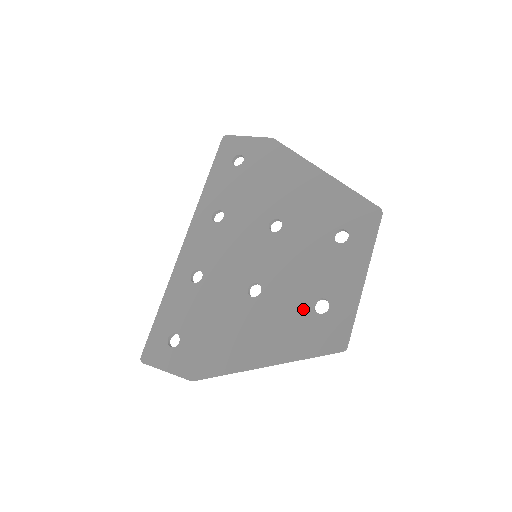
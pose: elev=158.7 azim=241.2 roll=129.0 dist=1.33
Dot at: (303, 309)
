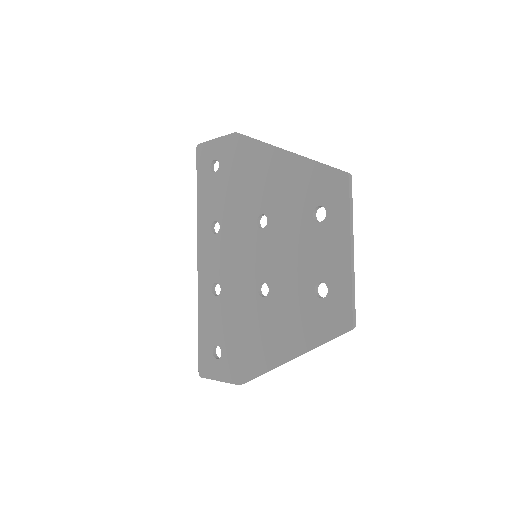
Dot at: (307, 297)
